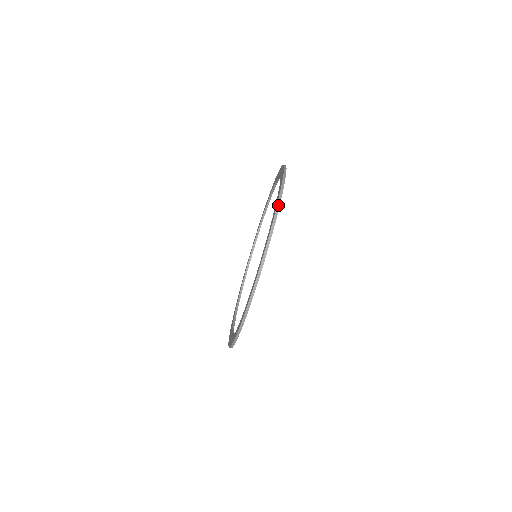
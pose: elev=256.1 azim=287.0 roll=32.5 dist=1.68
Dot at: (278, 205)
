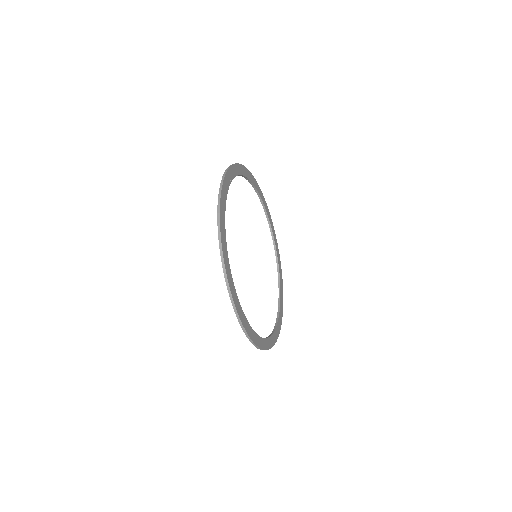
Dot at: (232, 302)
